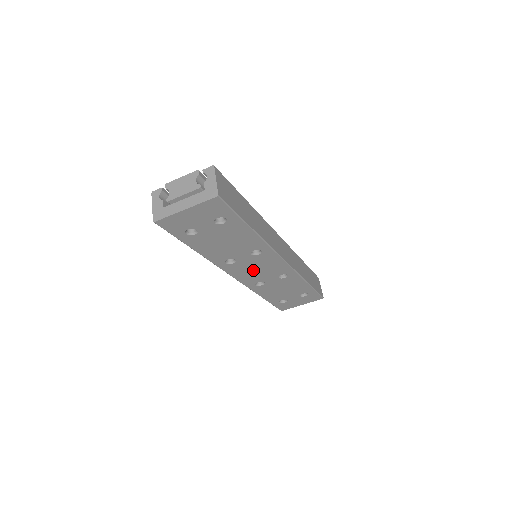
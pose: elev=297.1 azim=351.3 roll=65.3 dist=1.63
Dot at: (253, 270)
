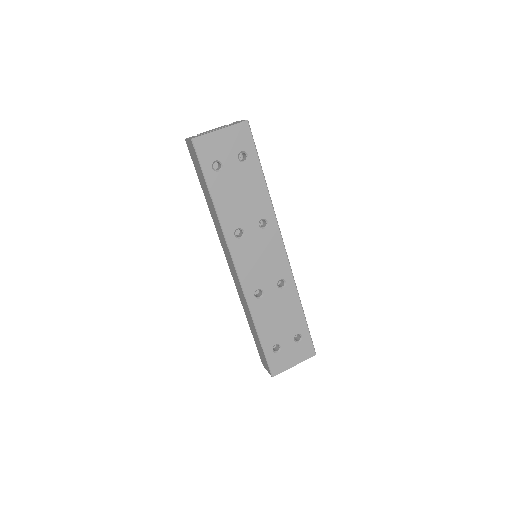
Dot at: (256, 260)
